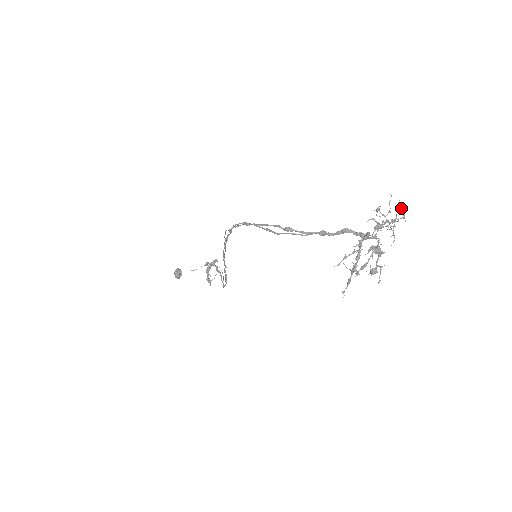
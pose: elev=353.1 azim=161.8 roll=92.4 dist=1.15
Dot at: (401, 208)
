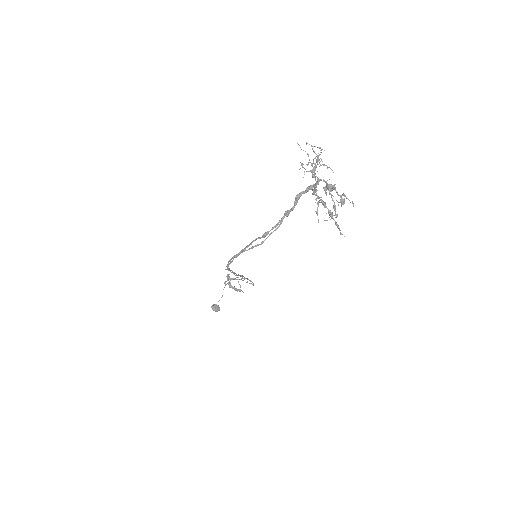
Dot at: (313, 146)
